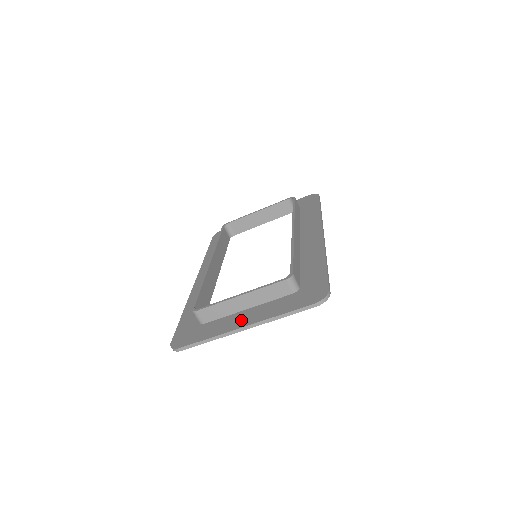
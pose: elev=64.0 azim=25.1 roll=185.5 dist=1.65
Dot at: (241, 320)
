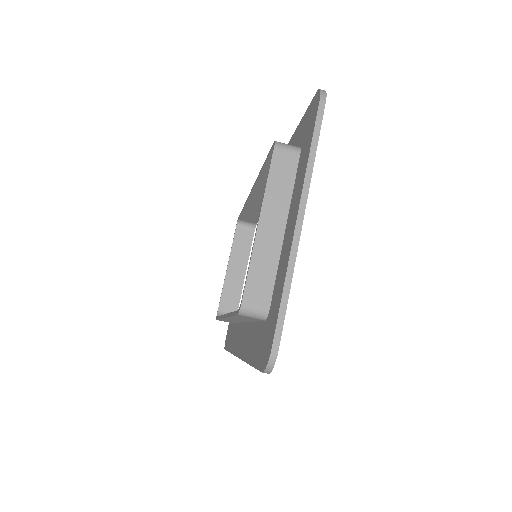
Dot at: (289, 230)
